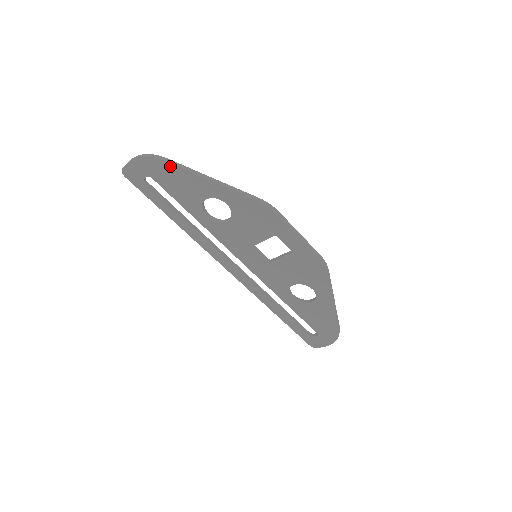
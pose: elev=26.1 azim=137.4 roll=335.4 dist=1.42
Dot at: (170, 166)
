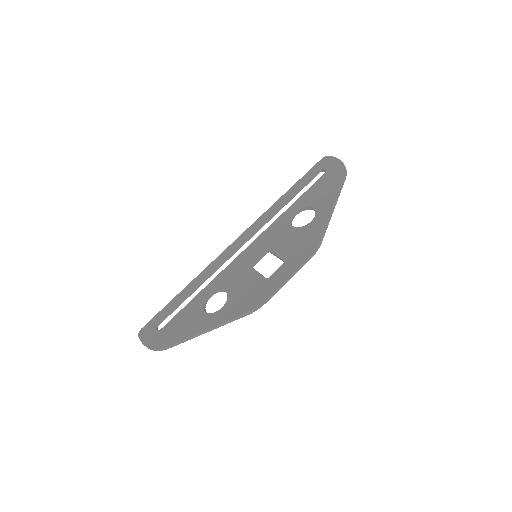
Dot at: (175, 343)
